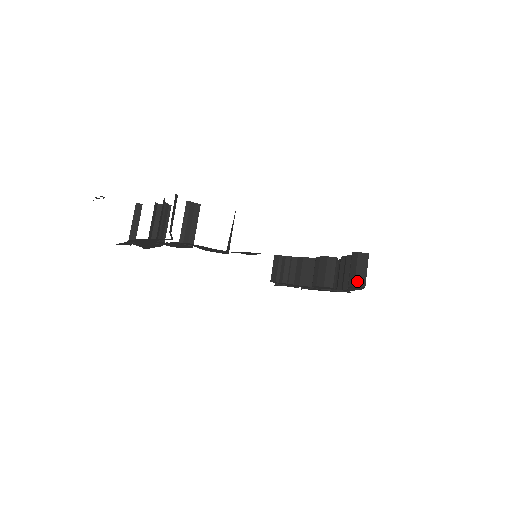
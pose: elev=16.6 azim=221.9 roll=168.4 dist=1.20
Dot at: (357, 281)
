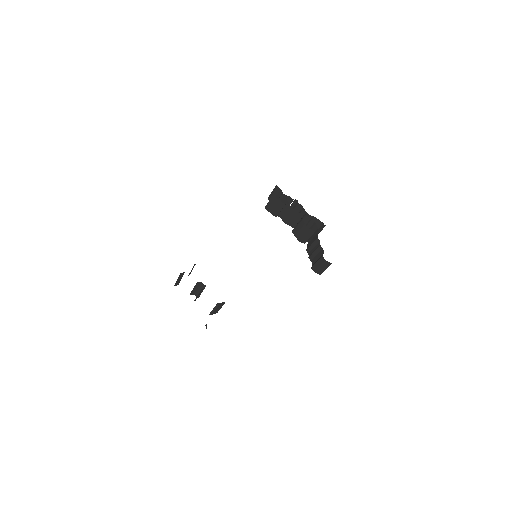
Dot at: (317, 271)
